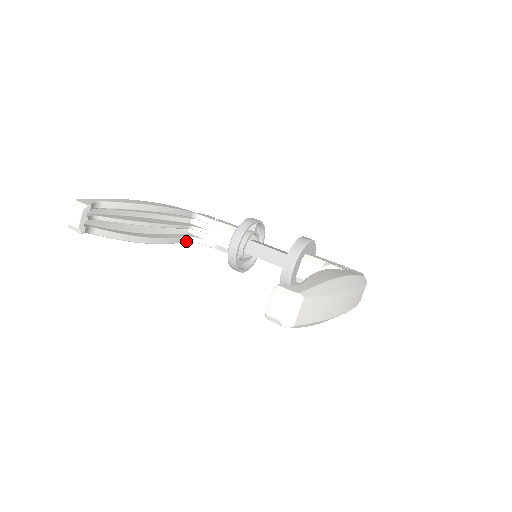
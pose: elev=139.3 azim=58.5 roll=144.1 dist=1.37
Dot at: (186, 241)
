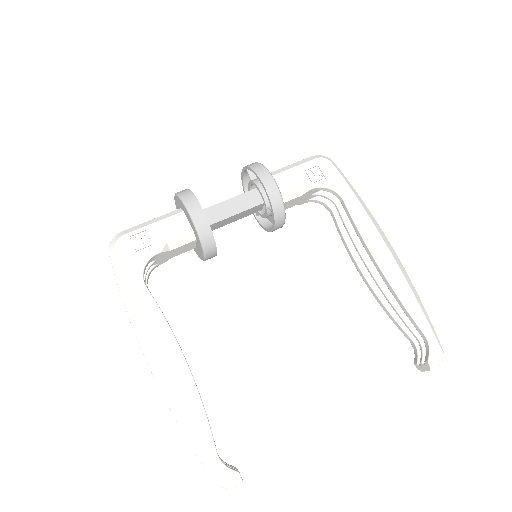
Dot at: occluded
